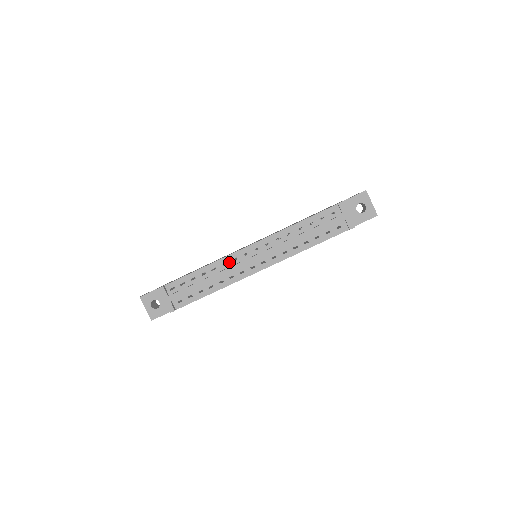
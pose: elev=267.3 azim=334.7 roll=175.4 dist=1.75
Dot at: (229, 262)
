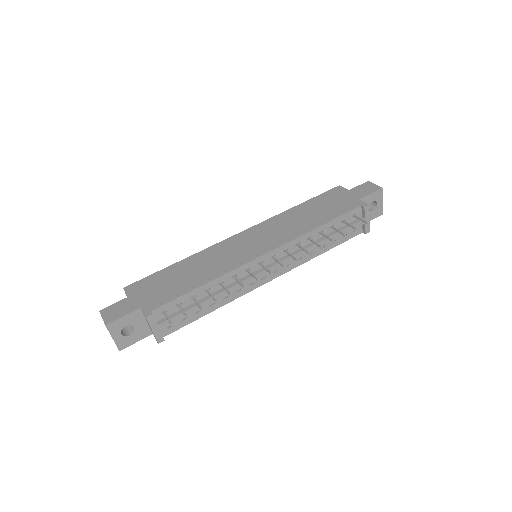
Dot at: (239, 274)
